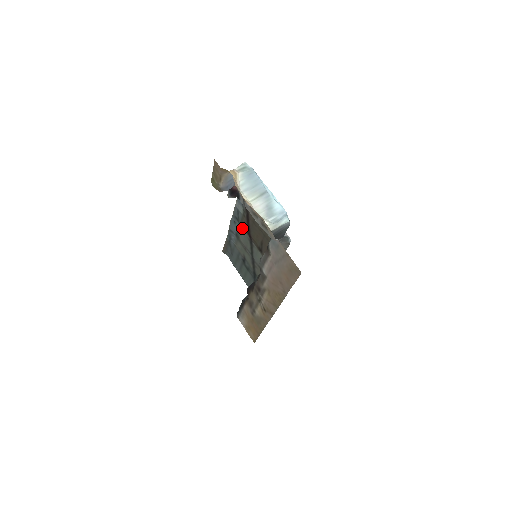
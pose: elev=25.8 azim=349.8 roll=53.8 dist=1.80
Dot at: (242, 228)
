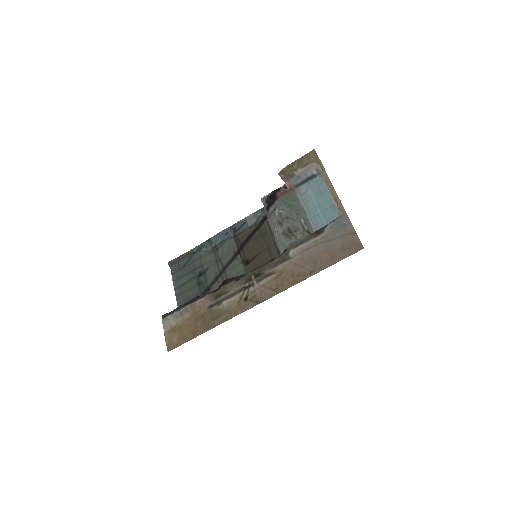
Dot at: (234, 240)
